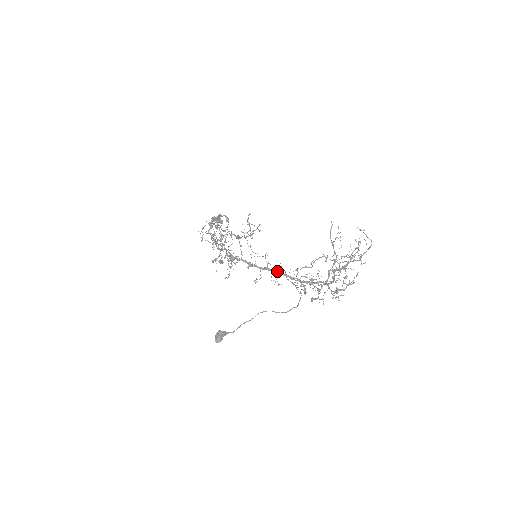
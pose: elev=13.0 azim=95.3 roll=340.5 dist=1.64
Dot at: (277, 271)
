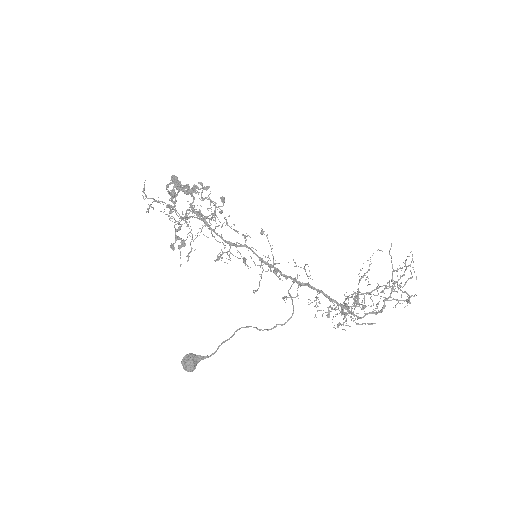
Dot at: (319, 290)
